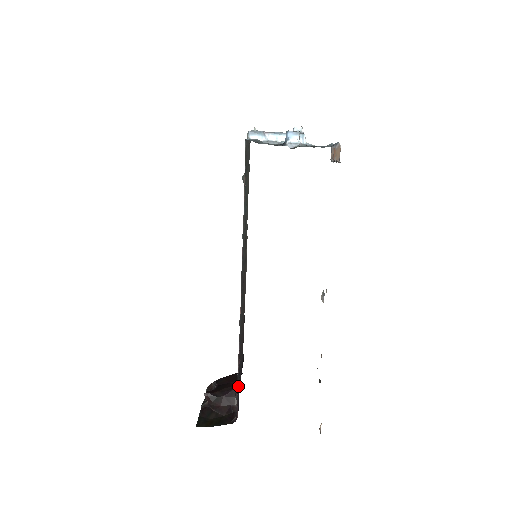
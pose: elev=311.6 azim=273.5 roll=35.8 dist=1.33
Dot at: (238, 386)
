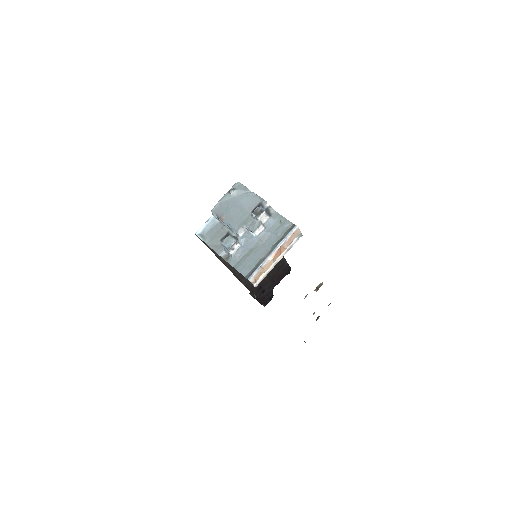
Dot at: (264, 296)
